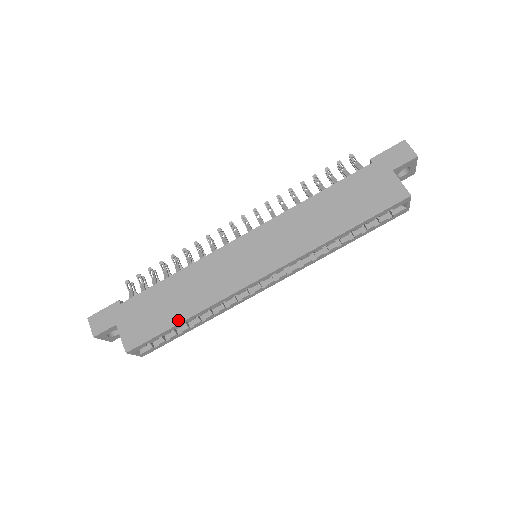
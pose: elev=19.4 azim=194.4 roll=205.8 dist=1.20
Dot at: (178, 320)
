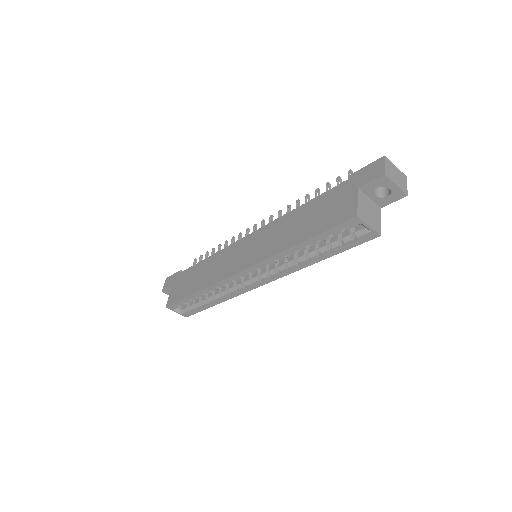
Dot at: (192, 292)
